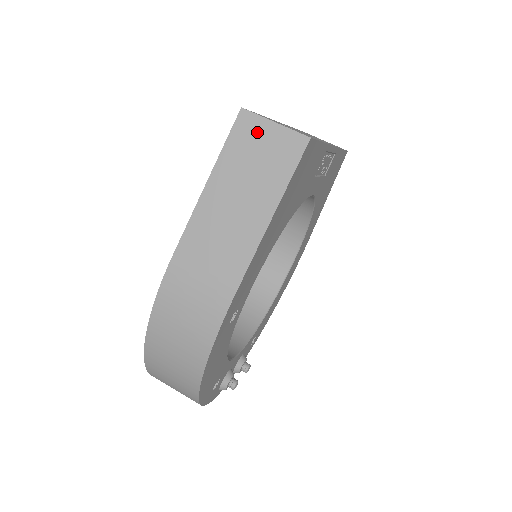
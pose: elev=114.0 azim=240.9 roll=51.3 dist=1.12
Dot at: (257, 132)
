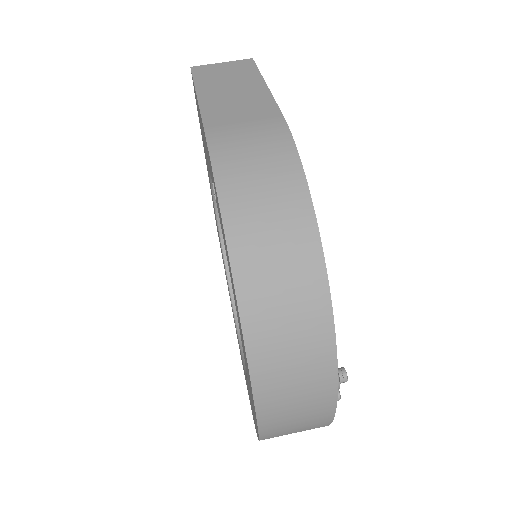
Dot at: (213, 68)
